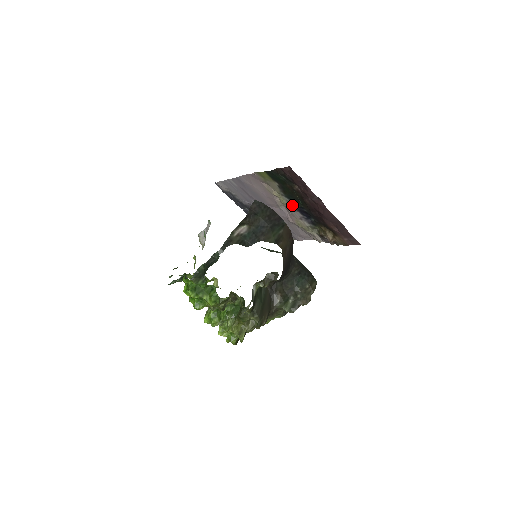
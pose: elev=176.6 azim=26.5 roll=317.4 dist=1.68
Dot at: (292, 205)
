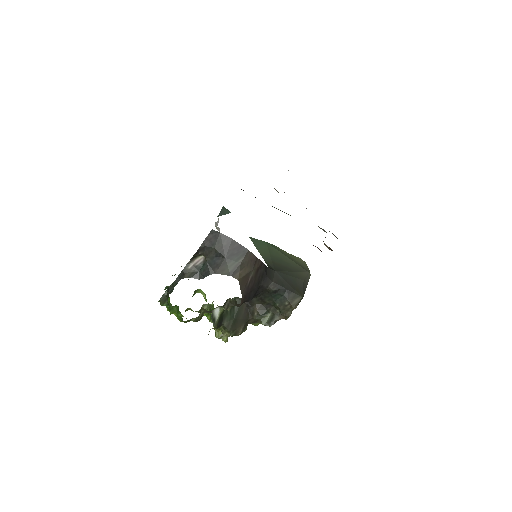
Dot at: occluded
